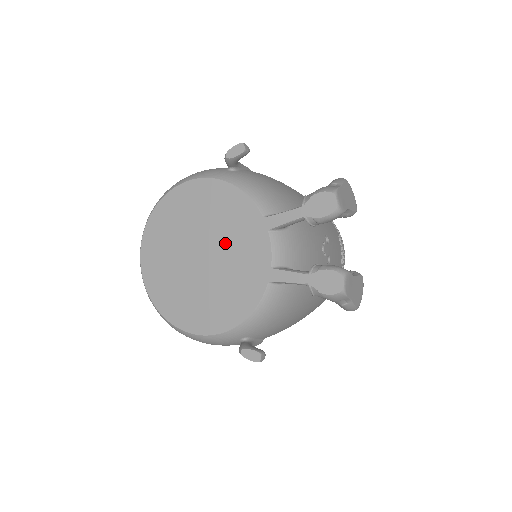
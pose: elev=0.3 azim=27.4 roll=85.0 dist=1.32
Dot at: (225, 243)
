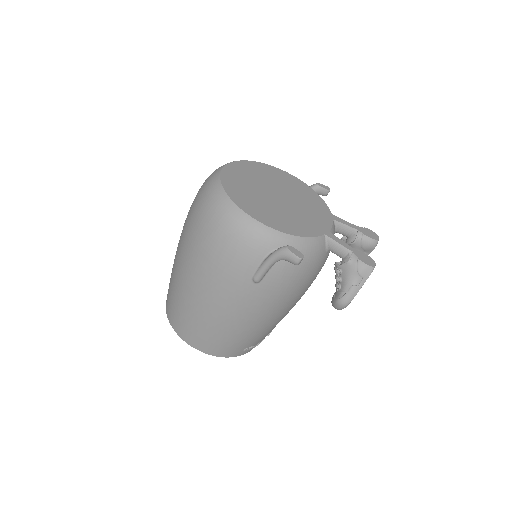
Dot at: (300, 204)
